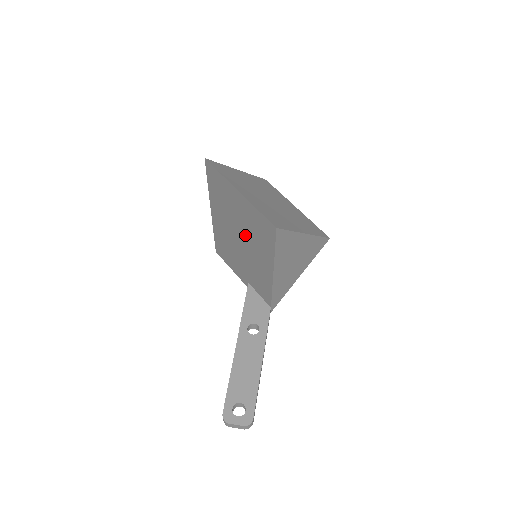
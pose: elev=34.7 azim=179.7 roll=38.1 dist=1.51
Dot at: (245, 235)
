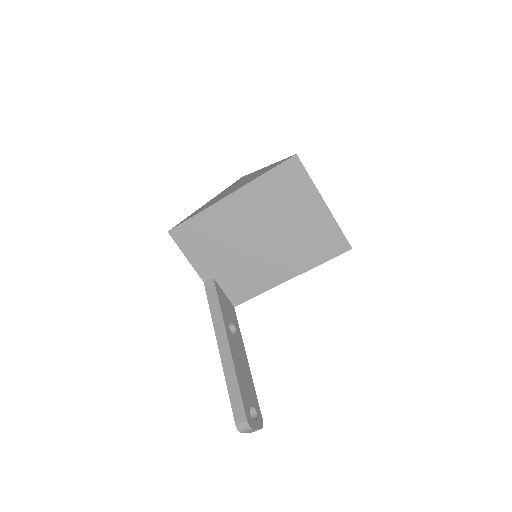
Dot at: (280, 237)
